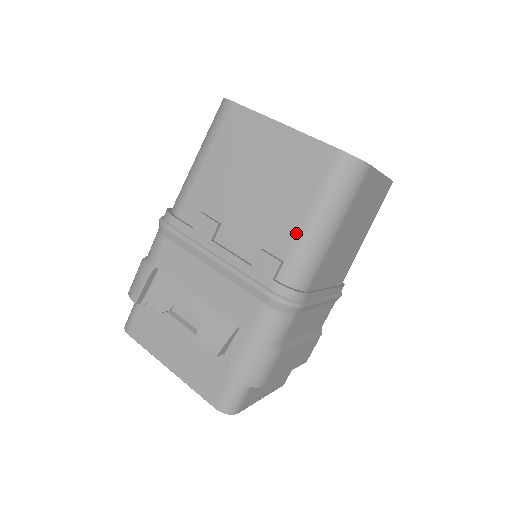
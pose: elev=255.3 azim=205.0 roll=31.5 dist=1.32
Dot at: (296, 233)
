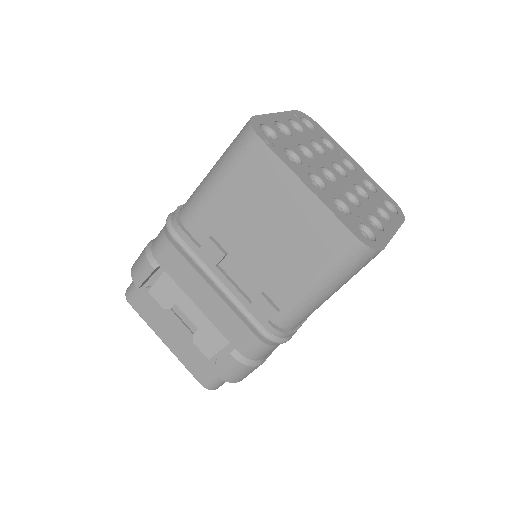
Dot at: (297, 292)
